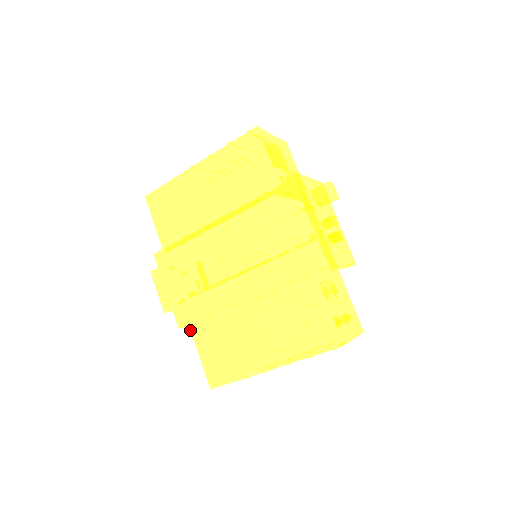
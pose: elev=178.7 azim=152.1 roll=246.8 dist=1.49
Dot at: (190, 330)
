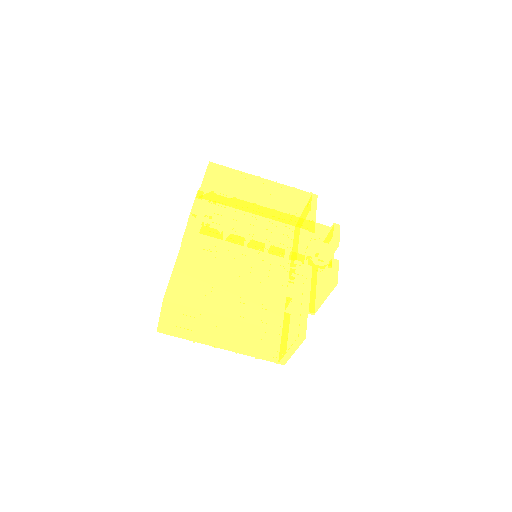
Dot at: (179, 251)
